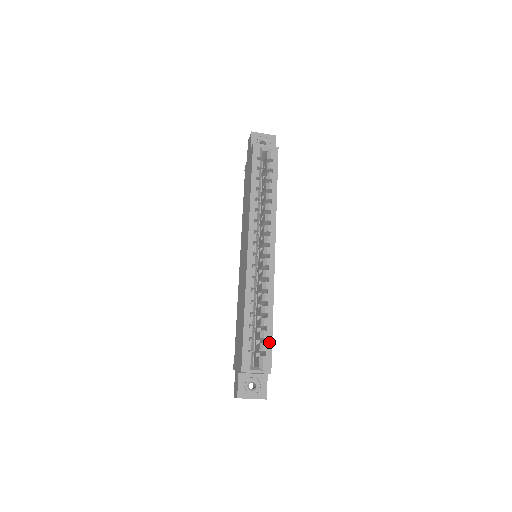
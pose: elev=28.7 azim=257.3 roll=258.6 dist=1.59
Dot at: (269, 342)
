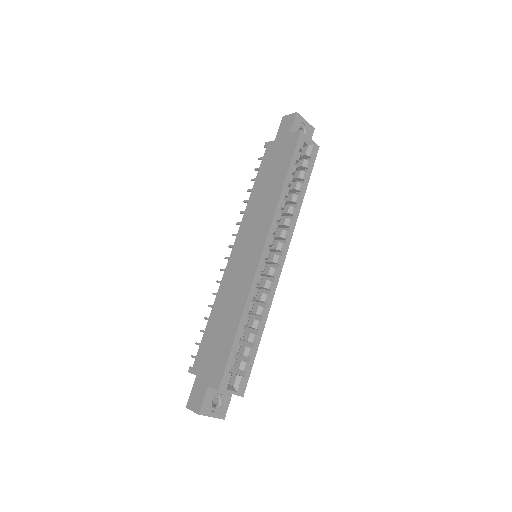
Dot at: (251, 362)
